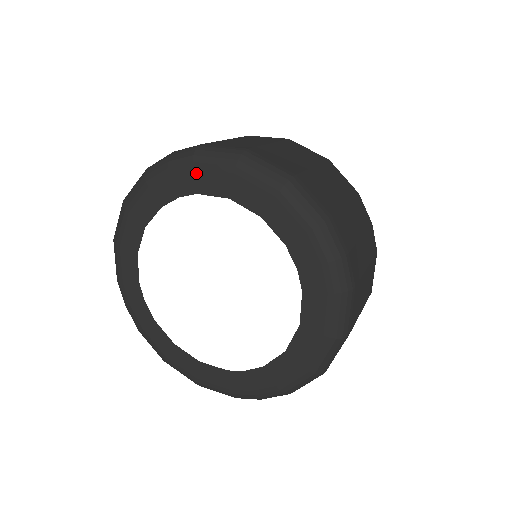
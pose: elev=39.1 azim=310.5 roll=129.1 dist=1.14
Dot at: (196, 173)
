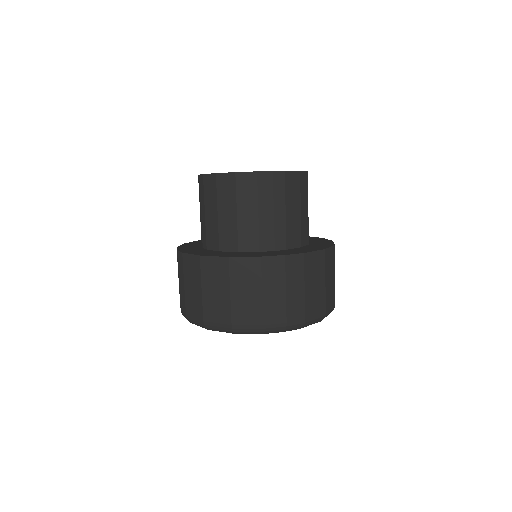
Dot at: occluded
